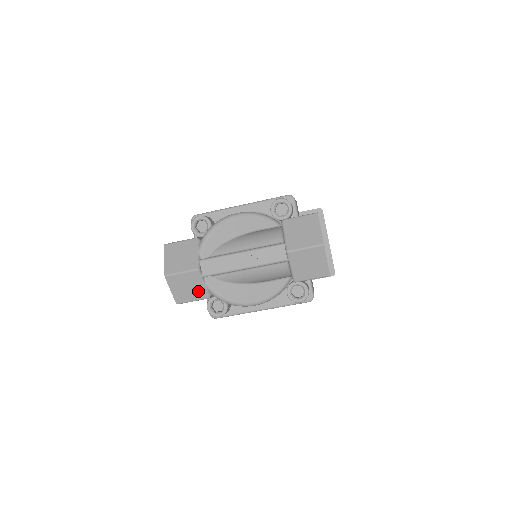
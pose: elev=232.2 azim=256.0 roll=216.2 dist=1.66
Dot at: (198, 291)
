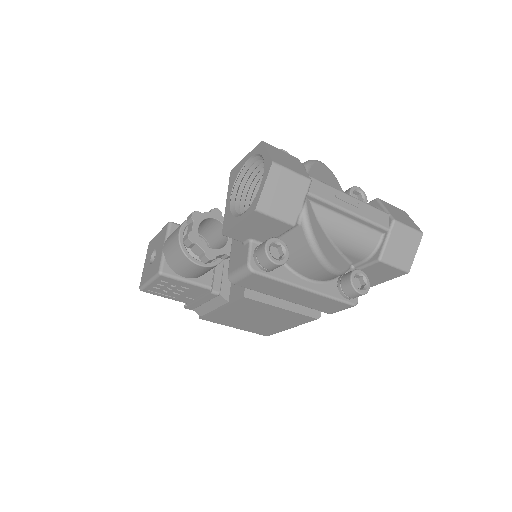
Dot at: (291, 208)
